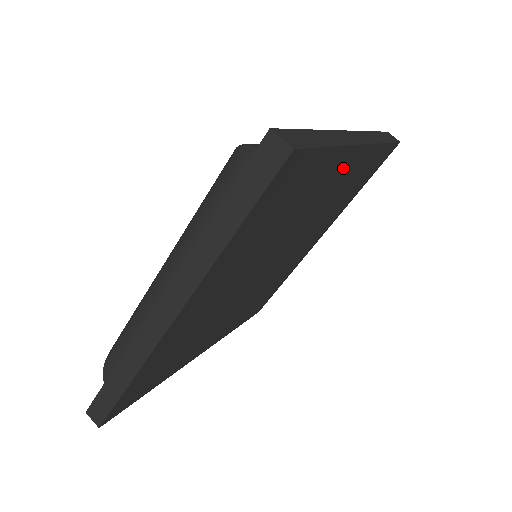
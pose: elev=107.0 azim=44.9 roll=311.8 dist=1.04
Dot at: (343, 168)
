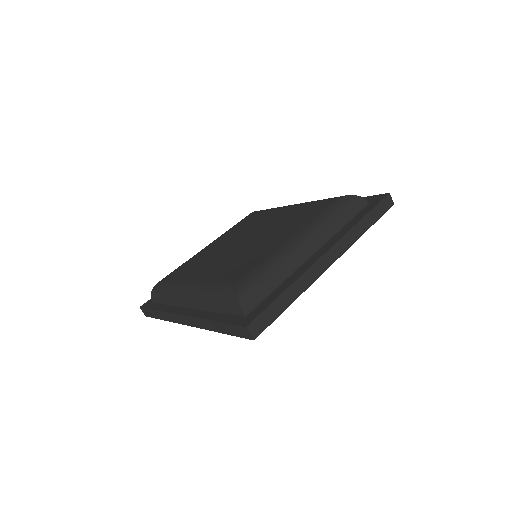
Dot at: occluded
